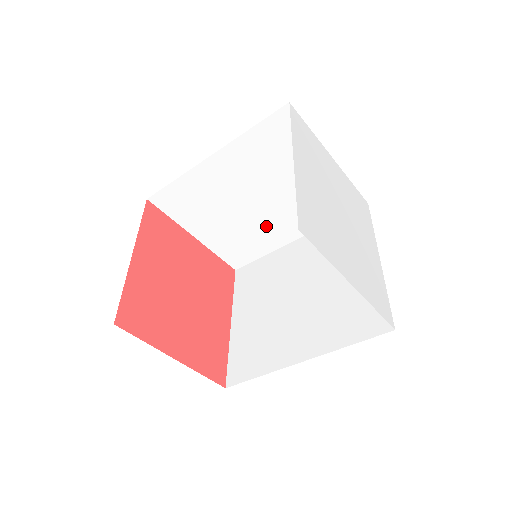
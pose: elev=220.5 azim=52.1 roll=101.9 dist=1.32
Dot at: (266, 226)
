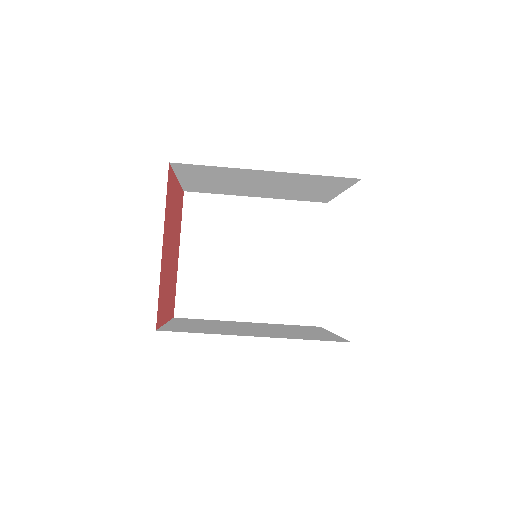
Dot at: (246, 190)
